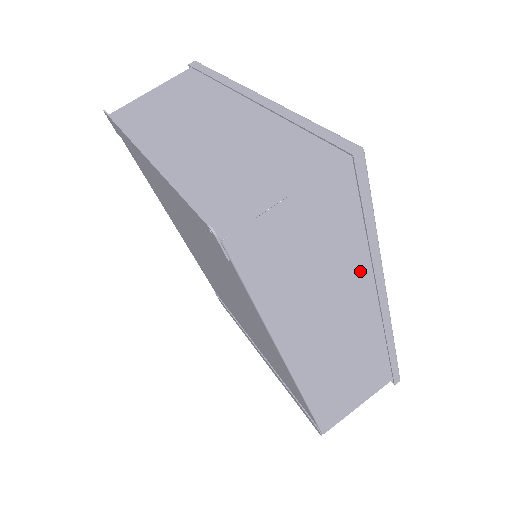
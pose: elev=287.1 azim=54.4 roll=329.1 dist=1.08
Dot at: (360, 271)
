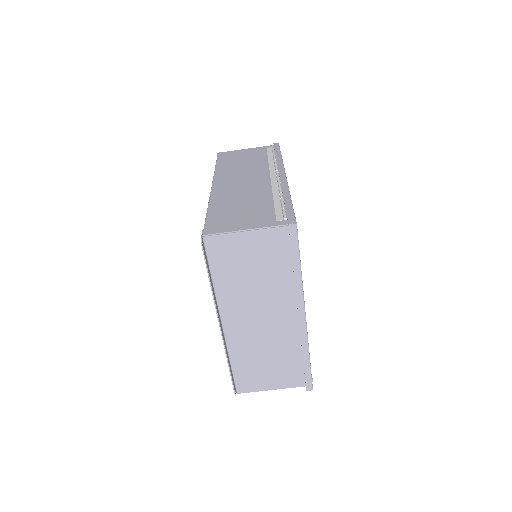
Dot at: occluded
